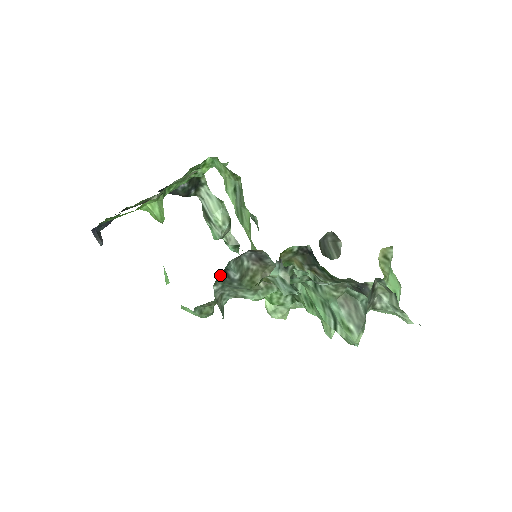
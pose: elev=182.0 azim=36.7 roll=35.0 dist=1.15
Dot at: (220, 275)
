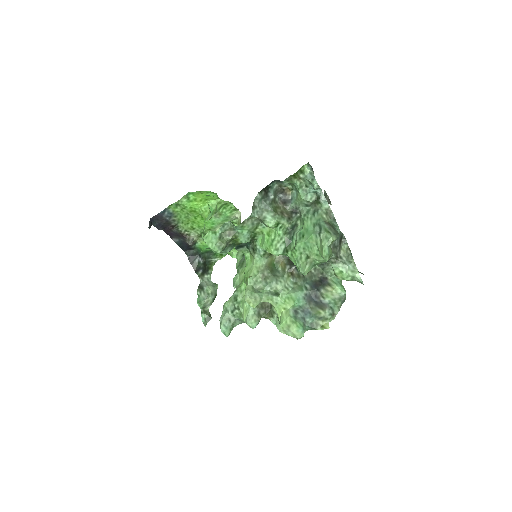
Dot at: (264, 192)
